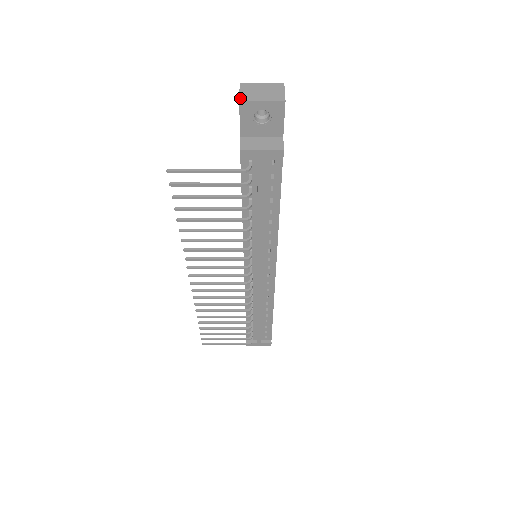
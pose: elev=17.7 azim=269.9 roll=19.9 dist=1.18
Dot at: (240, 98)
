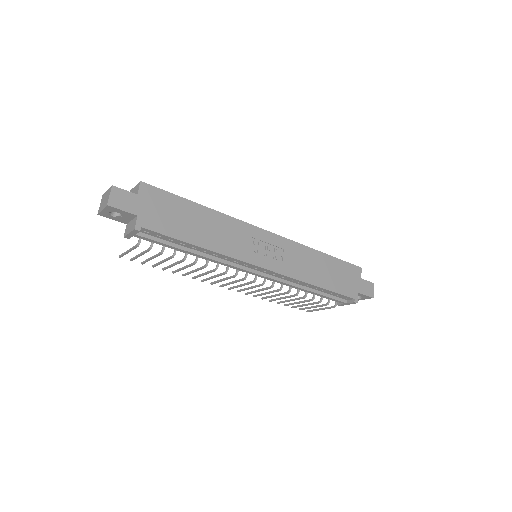
Dot at: (98, 212)
